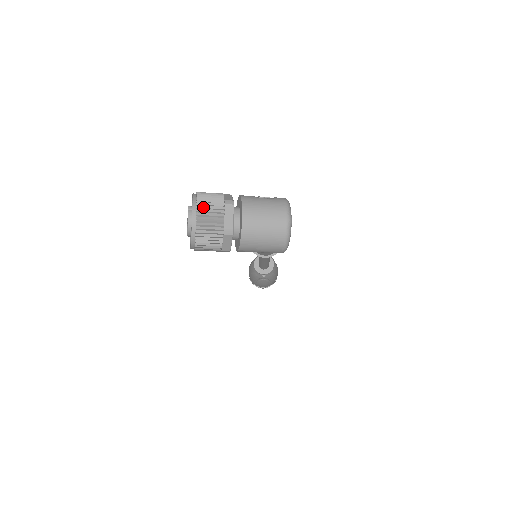
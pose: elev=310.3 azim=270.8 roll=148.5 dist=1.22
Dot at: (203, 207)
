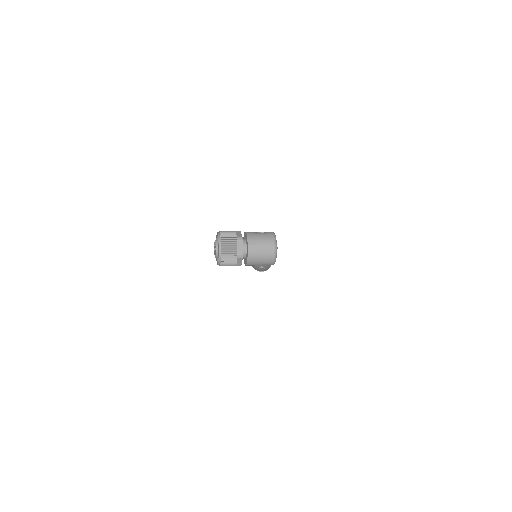
Dot at: (225, 243)
